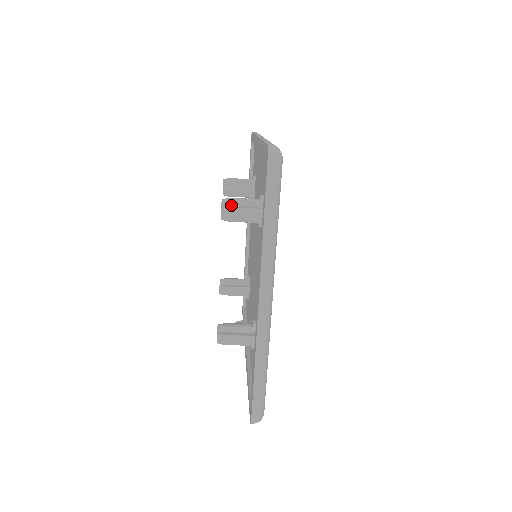
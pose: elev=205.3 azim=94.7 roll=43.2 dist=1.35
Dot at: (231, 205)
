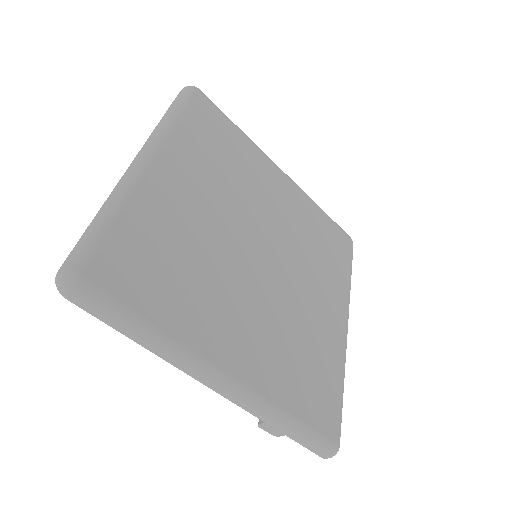
Dot at: occluded
